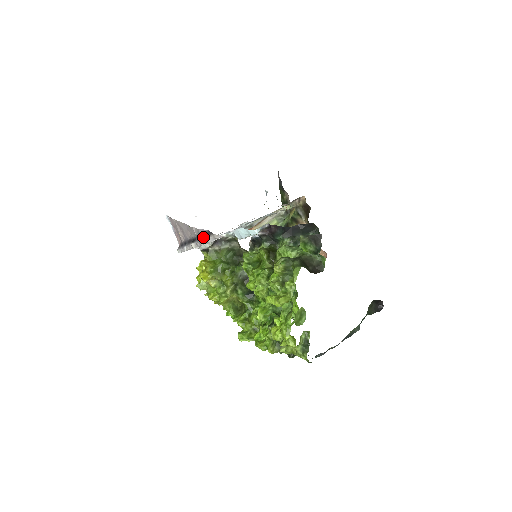
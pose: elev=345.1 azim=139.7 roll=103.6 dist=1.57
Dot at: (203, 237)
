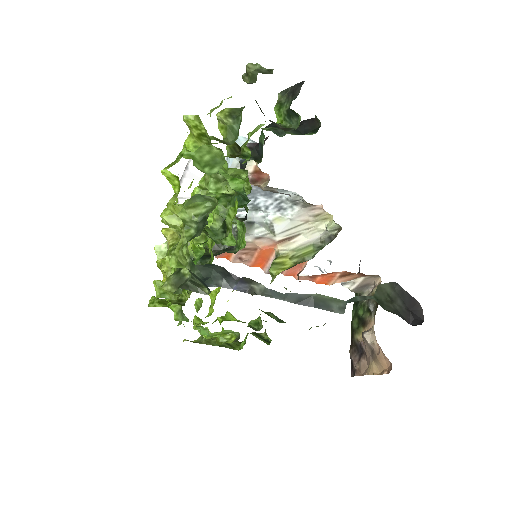
Dot at: occluded
